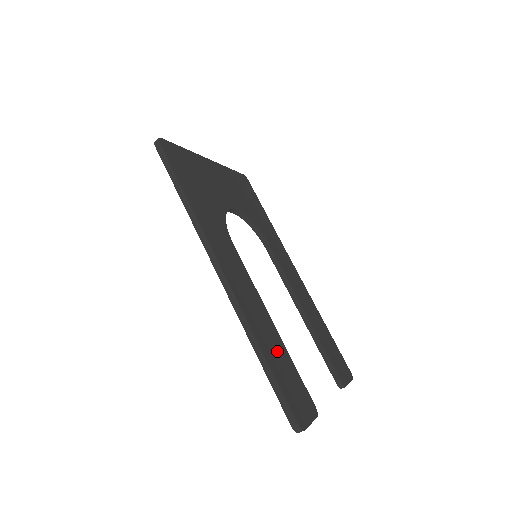
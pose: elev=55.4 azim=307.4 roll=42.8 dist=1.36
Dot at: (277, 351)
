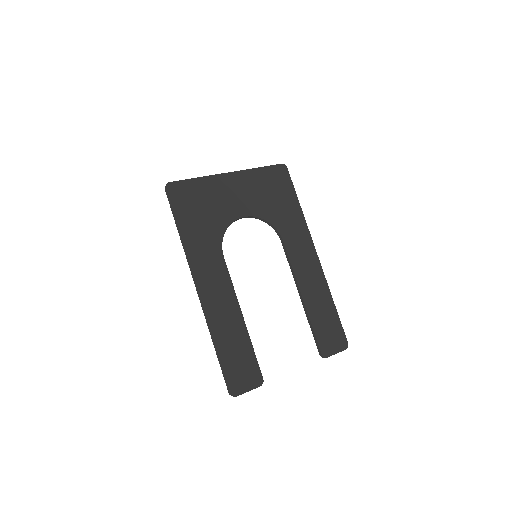
Dot at: (235, 341)
